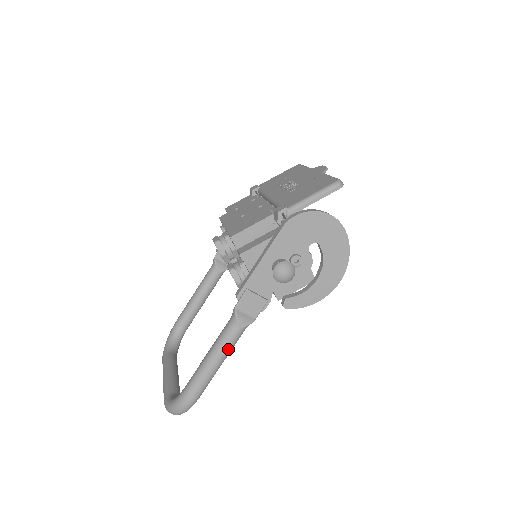
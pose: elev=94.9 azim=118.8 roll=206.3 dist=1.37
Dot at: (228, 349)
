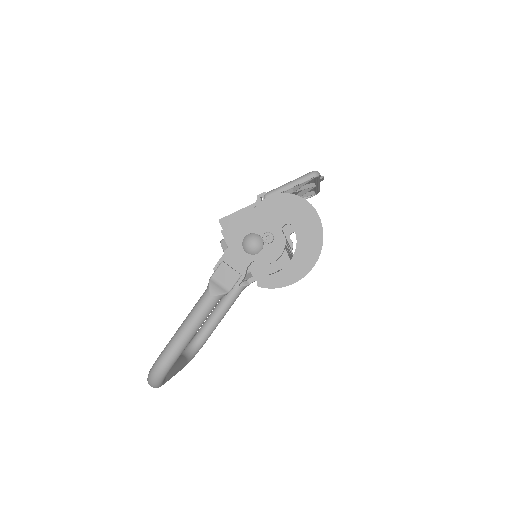
Dot at: (199, 316)
